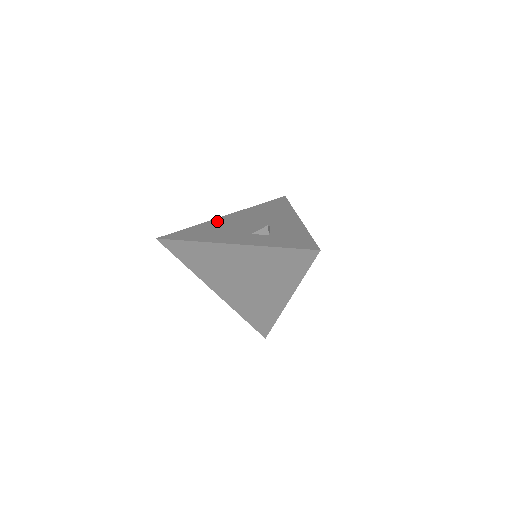
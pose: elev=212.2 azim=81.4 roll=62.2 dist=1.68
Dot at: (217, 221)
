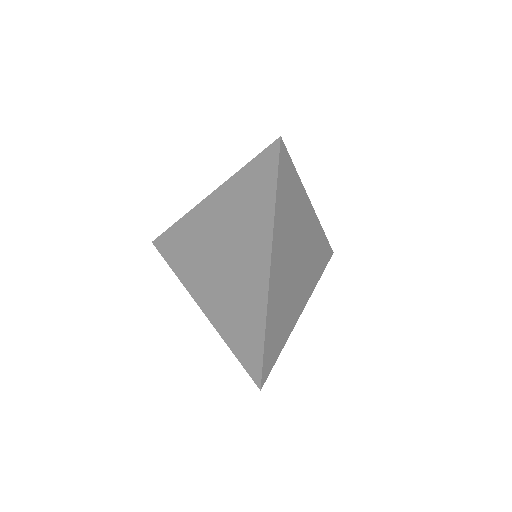
Dot at: occluded
